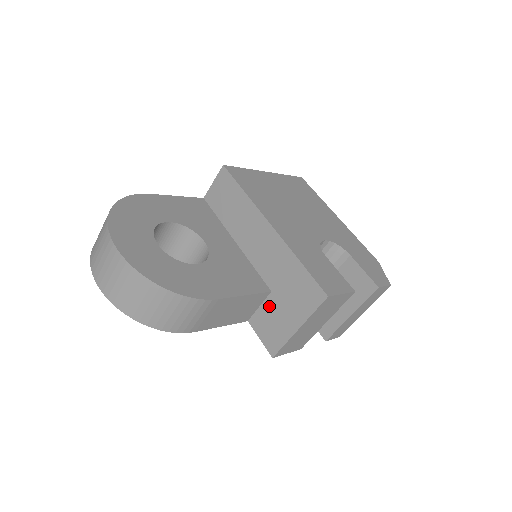
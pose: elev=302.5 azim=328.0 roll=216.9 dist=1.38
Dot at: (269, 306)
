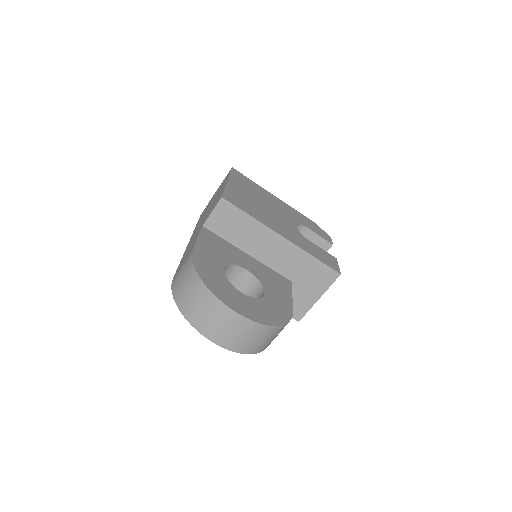
Dot at: occluded
